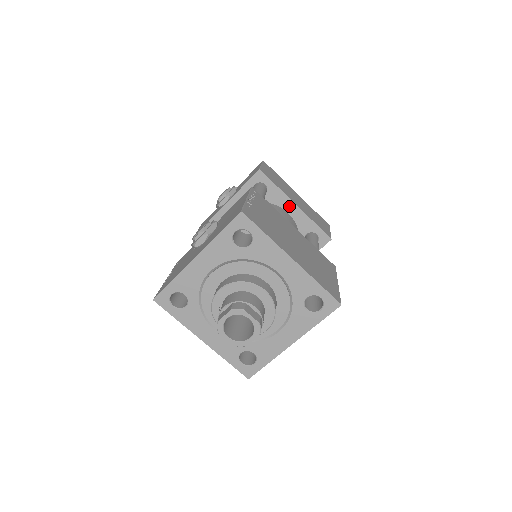
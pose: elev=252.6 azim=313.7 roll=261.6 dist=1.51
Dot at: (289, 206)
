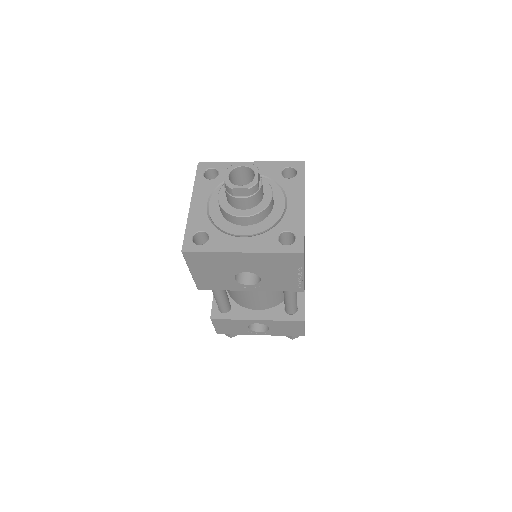
Dot at: occluded
